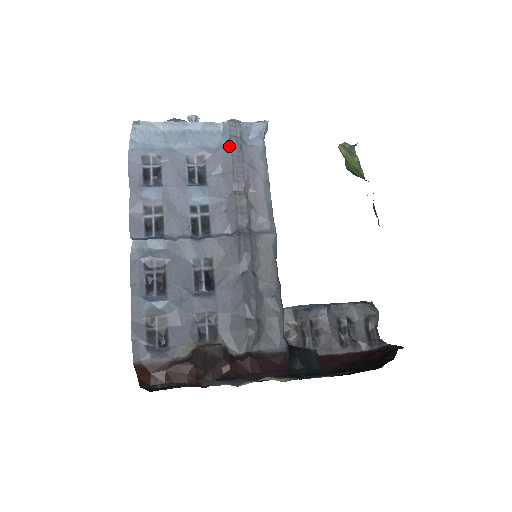
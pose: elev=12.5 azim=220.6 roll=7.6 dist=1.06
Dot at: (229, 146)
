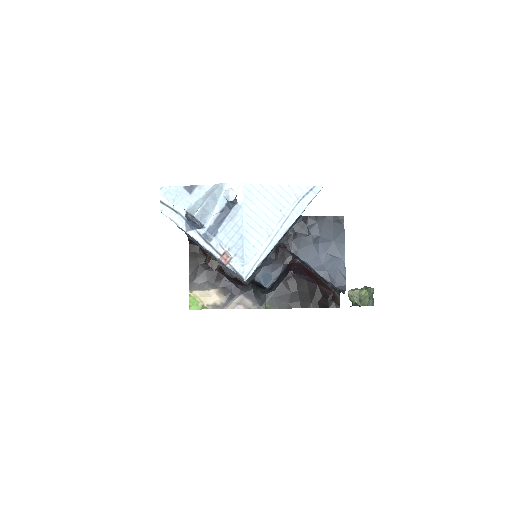
Dot at: occluded
